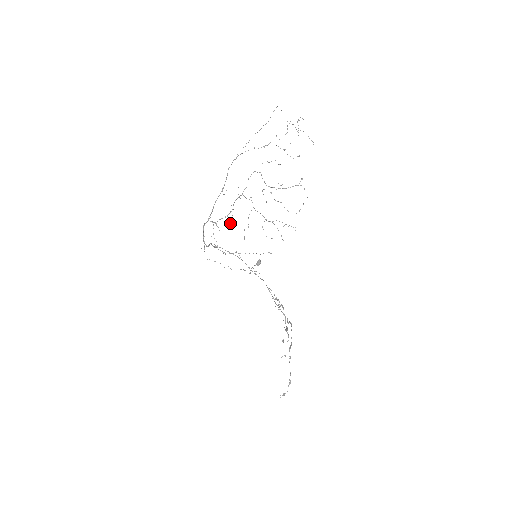
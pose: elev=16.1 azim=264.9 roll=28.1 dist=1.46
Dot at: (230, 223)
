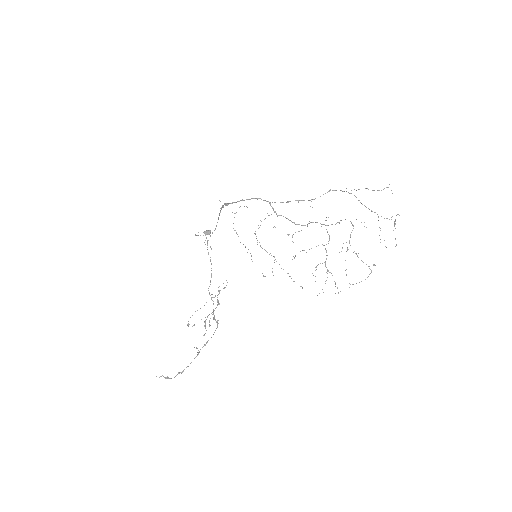
Dot at: occluded
